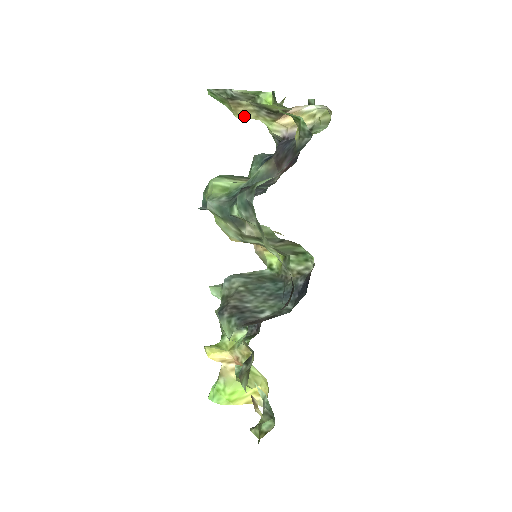
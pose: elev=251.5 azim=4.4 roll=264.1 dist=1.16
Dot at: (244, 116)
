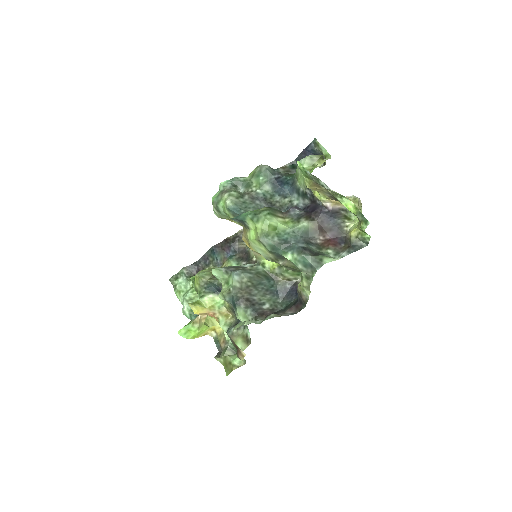
Dot at: (313, 189)
